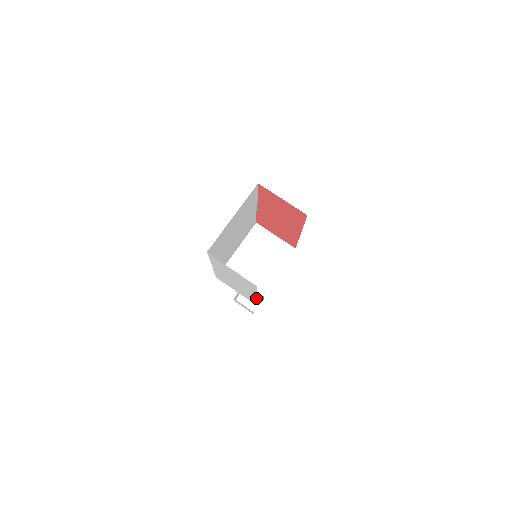
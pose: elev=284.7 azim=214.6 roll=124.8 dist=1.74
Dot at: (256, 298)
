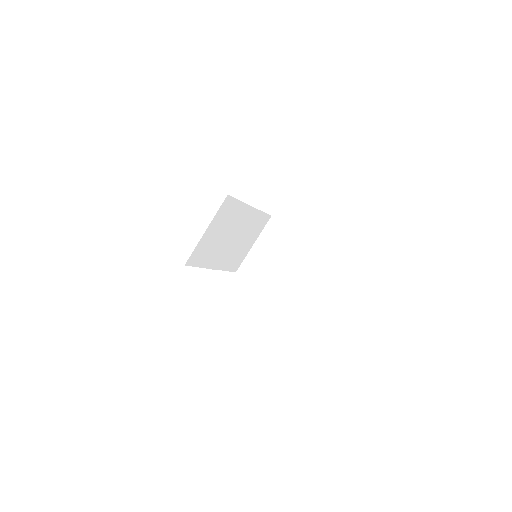
Dot at: occluded
